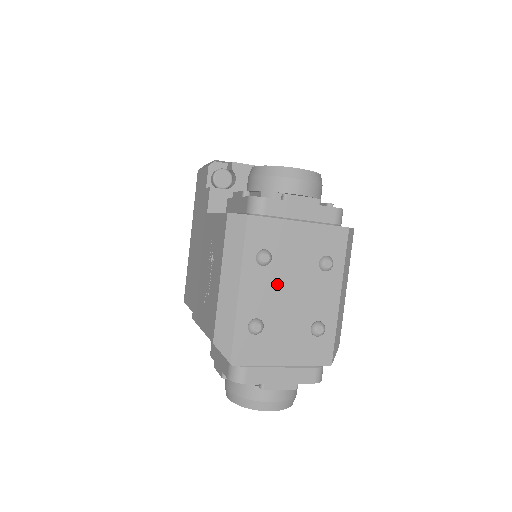
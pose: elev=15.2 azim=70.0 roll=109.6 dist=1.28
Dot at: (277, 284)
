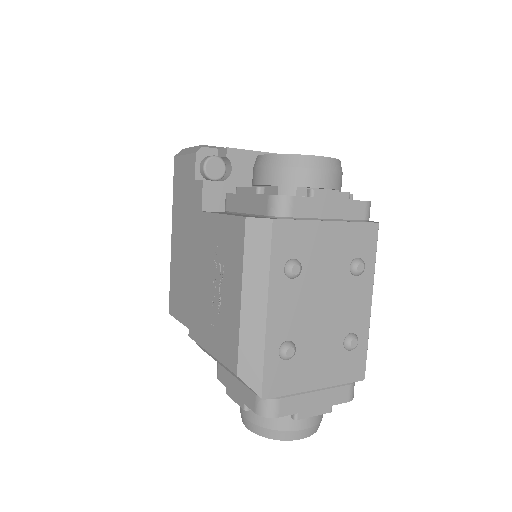
Dot at: (308, 298)
